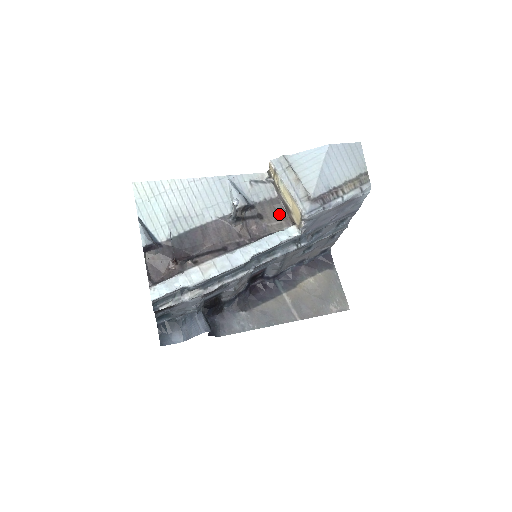
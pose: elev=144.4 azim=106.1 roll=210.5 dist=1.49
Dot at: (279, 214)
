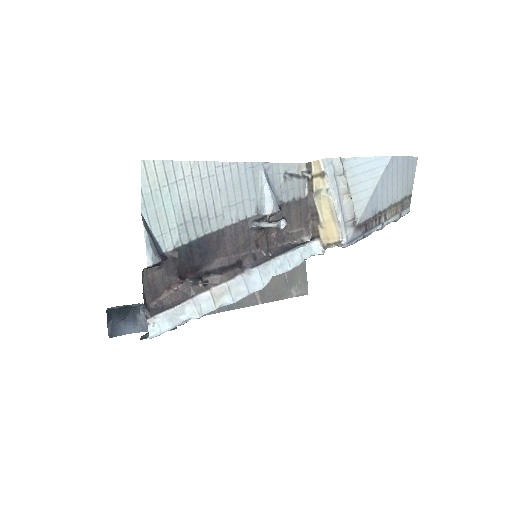
Dot at: (303, 219)
